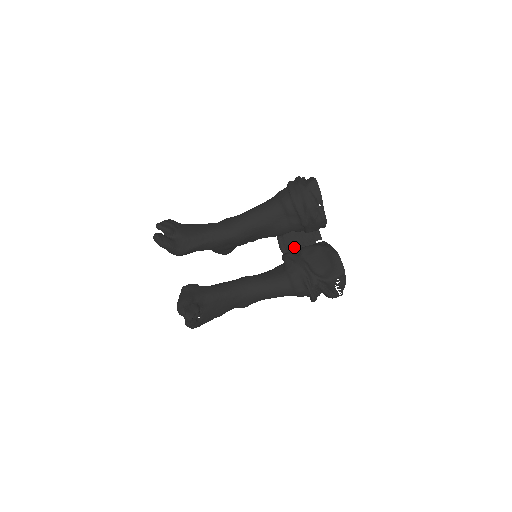
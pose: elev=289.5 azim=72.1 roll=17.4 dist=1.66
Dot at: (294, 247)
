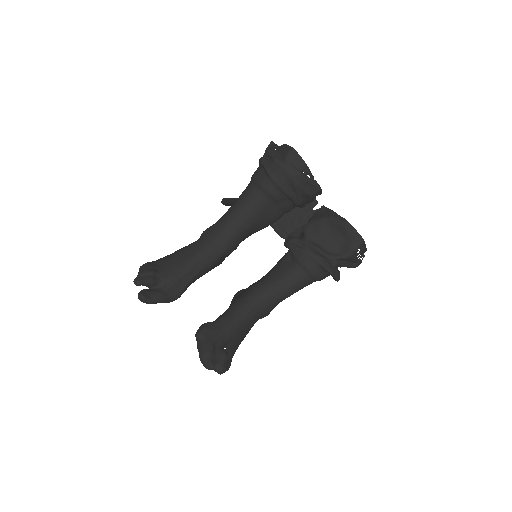
Dot at: (292, 226)
